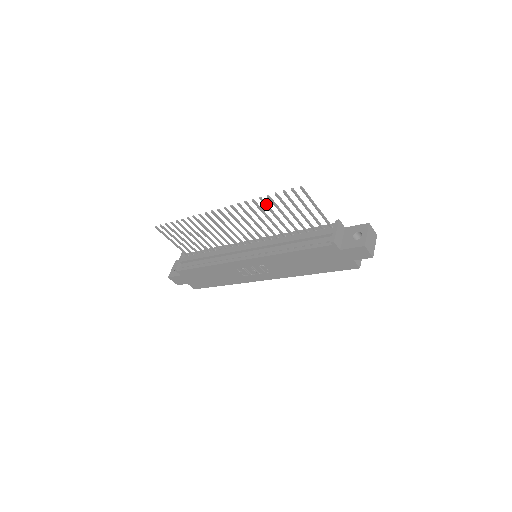
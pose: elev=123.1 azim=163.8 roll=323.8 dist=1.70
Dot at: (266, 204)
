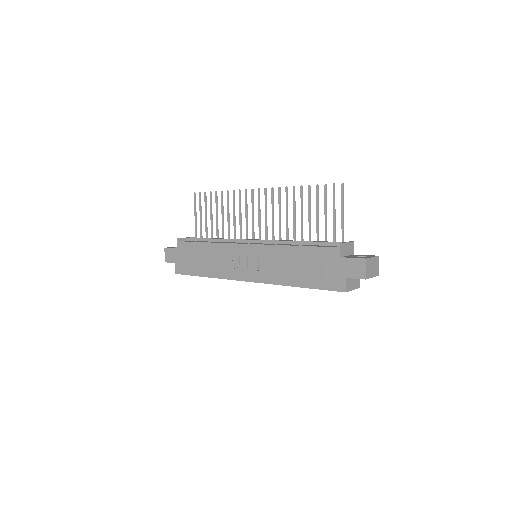
Dot at: (302, 196)
